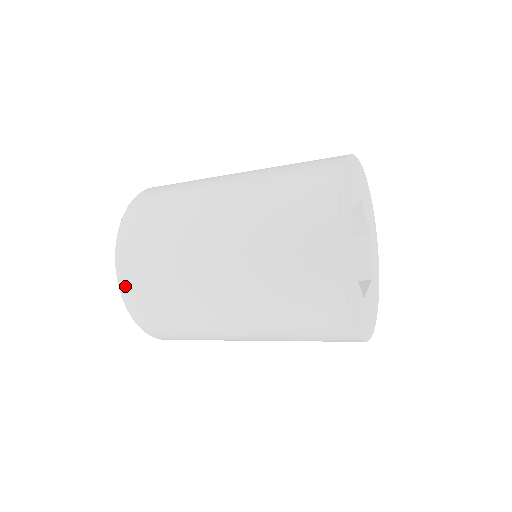
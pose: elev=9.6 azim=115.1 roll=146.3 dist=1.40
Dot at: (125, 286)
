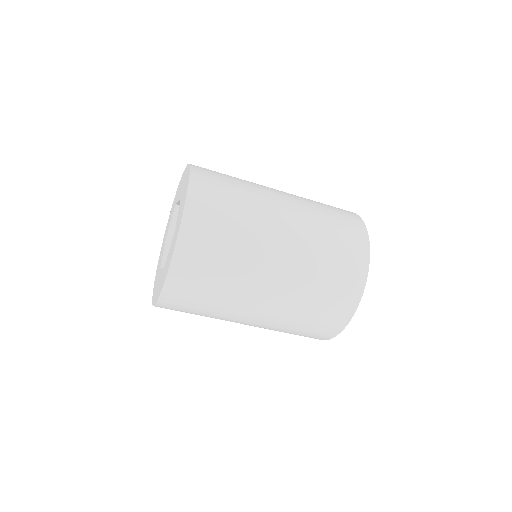
Dot at: (188, 226)
